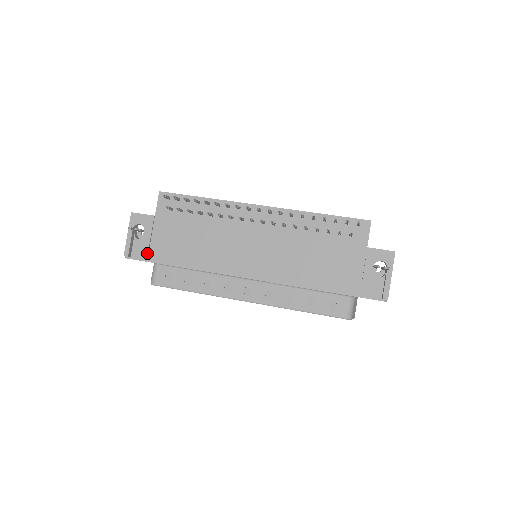
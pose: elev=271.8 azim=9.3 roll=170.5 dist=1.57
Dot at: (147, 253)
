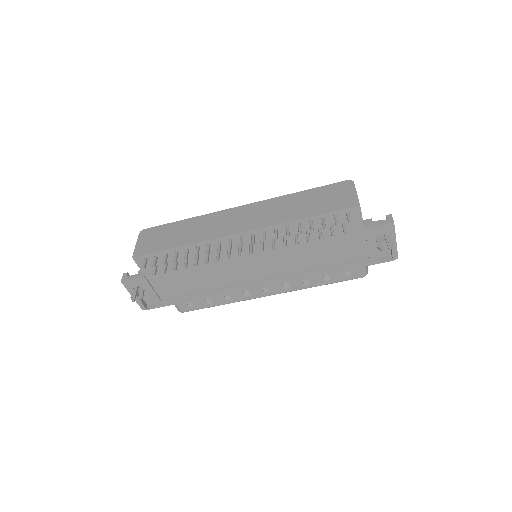
Dot at: (160, 302)
